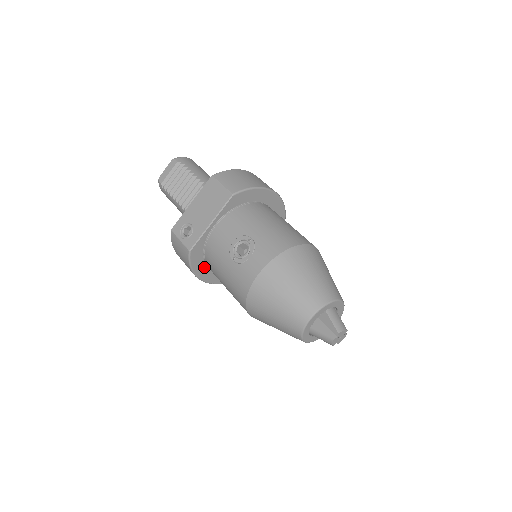
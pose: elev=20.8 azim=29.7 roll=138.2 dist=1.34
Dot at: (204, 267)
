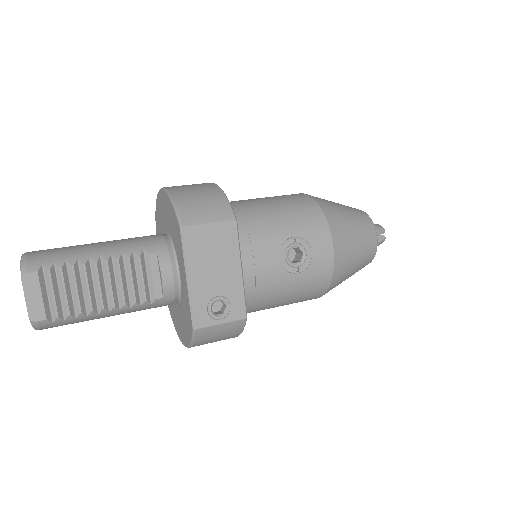
Dot at: occluded
